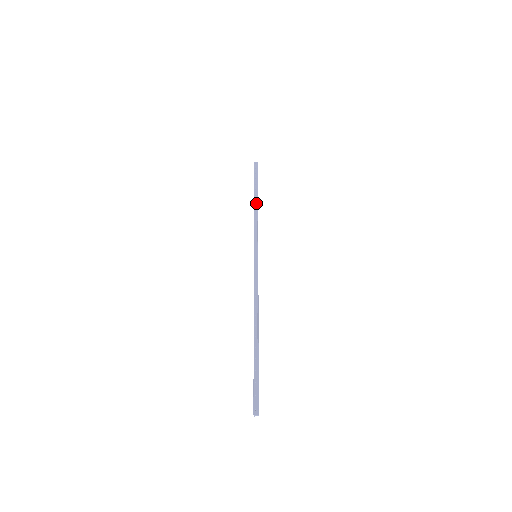
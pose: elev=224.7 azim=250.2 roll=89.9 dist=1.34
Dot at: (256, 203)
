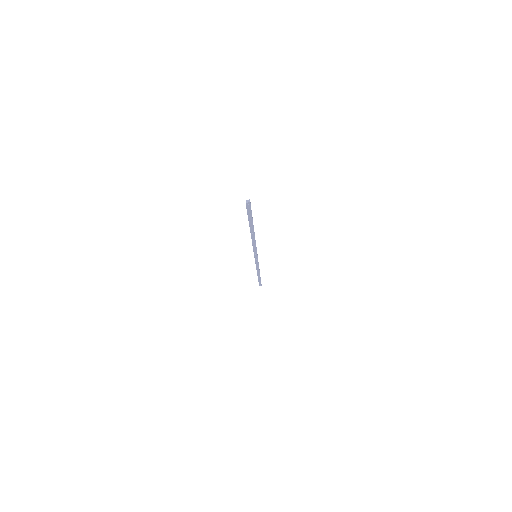
Dot at: occluded
